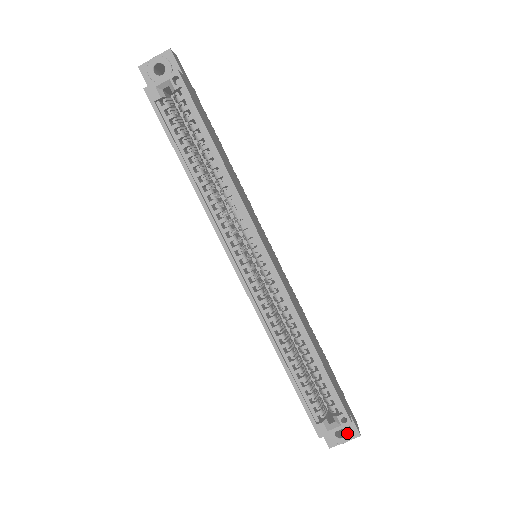
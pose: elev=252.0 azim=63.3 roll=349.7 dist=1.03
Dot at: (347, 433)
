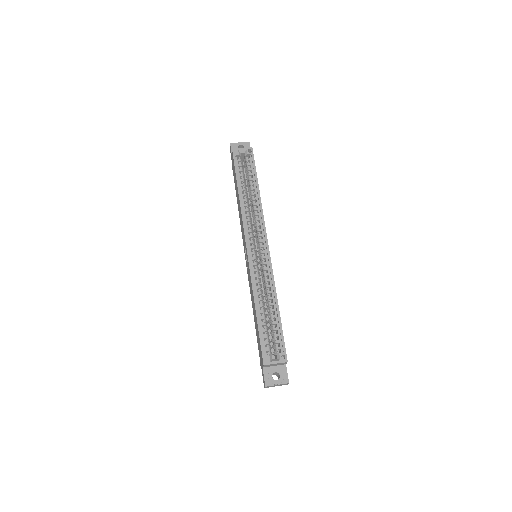
Dot at: (281, 377)
